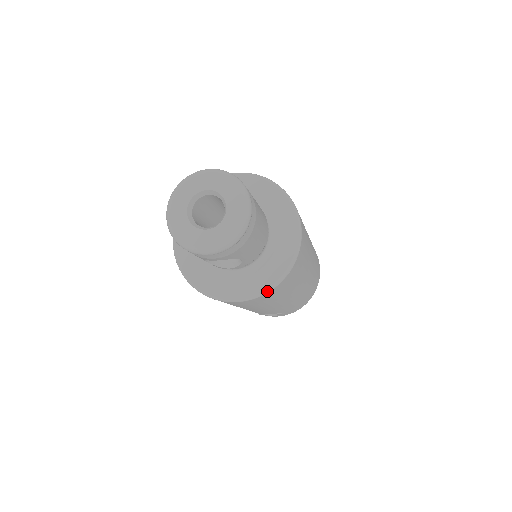
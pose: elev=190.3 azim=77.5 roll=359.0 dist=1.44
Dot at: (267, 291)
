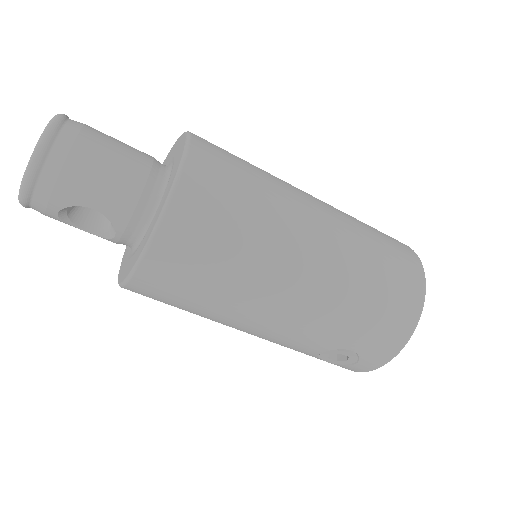
Dot at: (145, 250)
